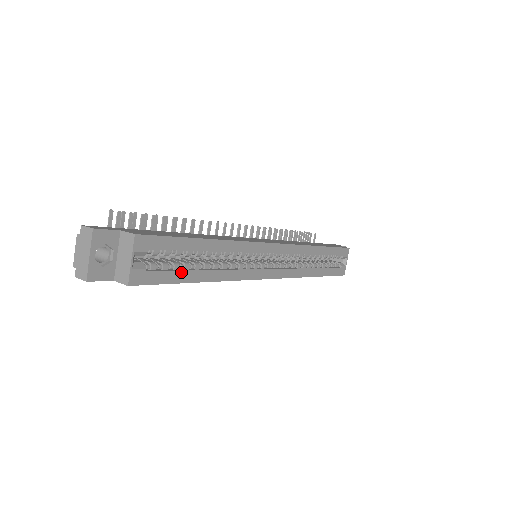
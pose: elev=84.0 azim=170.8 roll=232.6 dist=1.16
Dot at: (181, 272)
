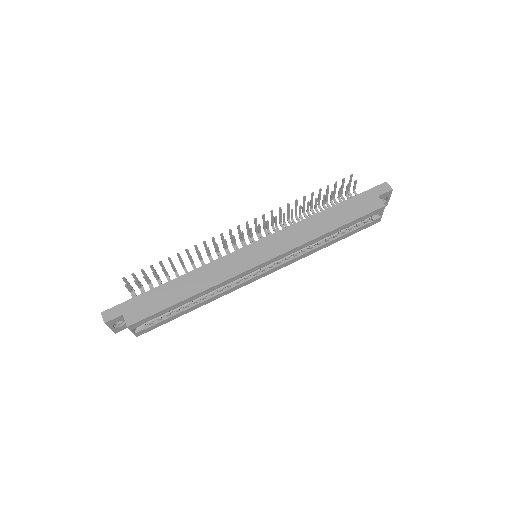
Dot at: (173, 316)
